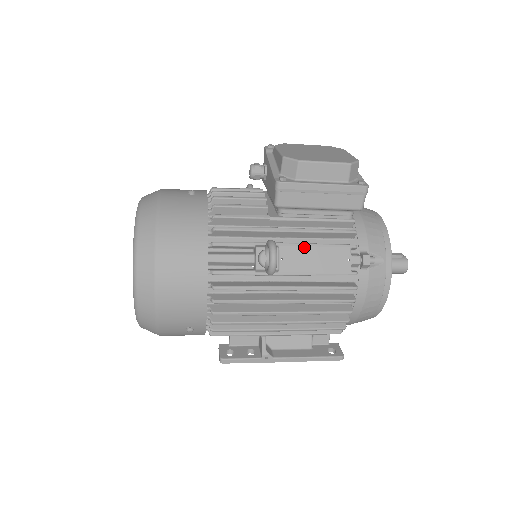
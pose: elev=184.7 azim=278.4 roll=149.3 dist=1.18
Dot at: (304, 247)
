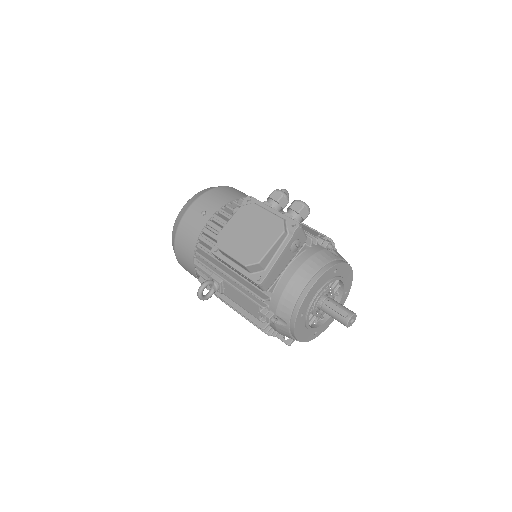
Dot at: (235, 290)
